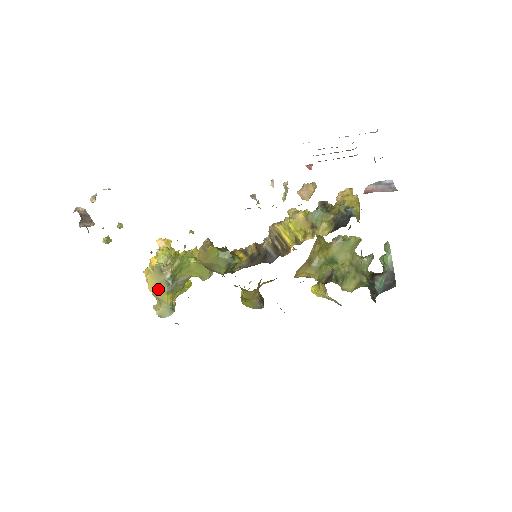
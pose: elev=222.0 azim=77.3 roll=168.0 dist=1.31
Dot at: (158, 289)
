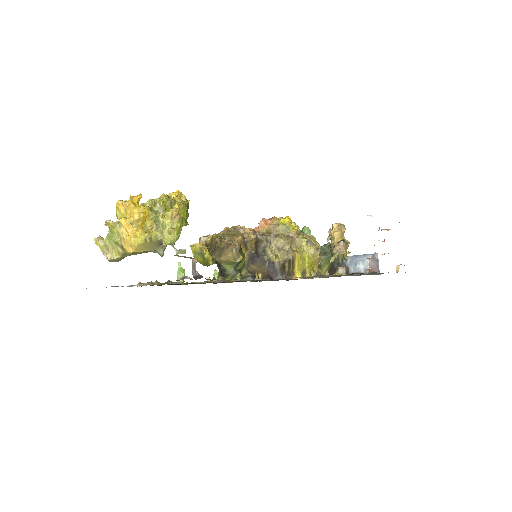
Dot at: (139, 252)
